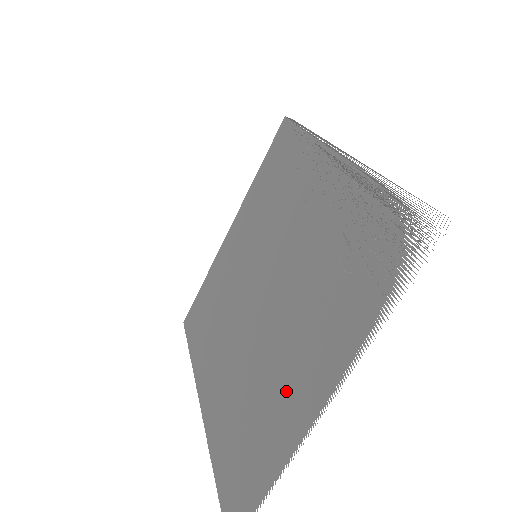
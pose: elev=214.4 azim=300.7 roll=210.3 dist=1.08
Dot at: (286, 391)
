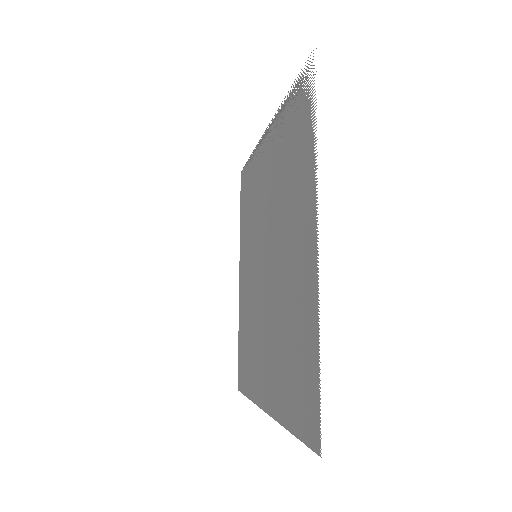
Dot at: (297, 273)
